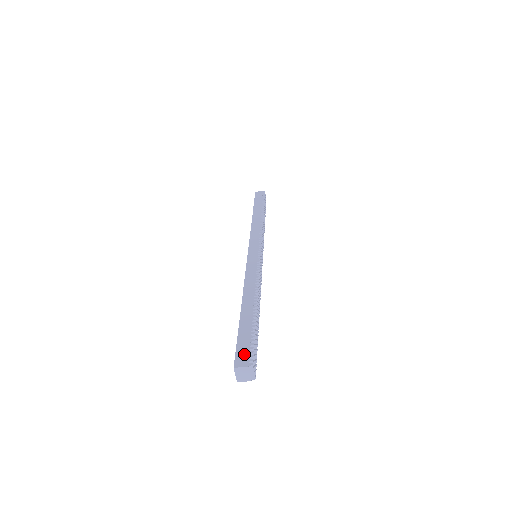
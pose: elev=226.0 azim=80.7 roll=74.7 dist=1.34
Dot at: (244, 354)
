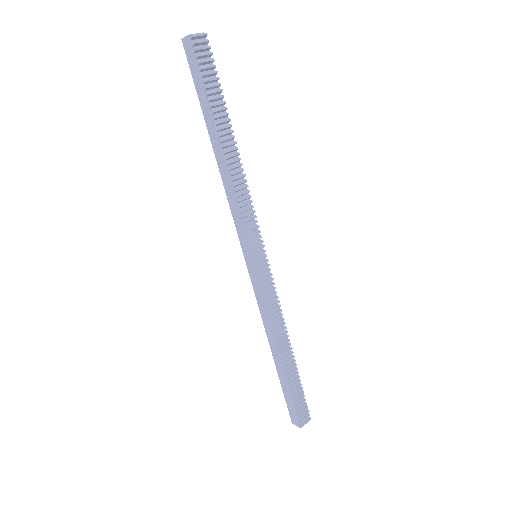
Dot at: (293, 415)
